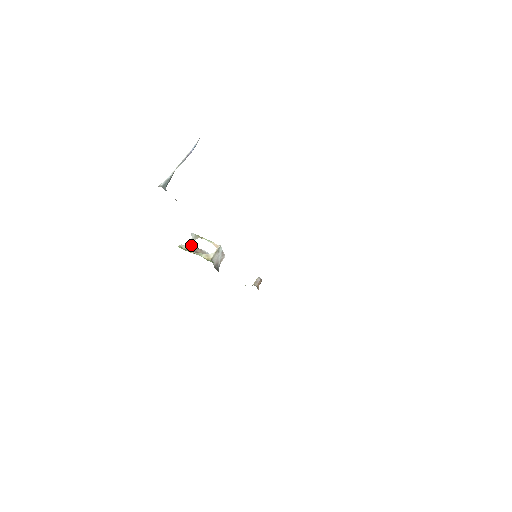
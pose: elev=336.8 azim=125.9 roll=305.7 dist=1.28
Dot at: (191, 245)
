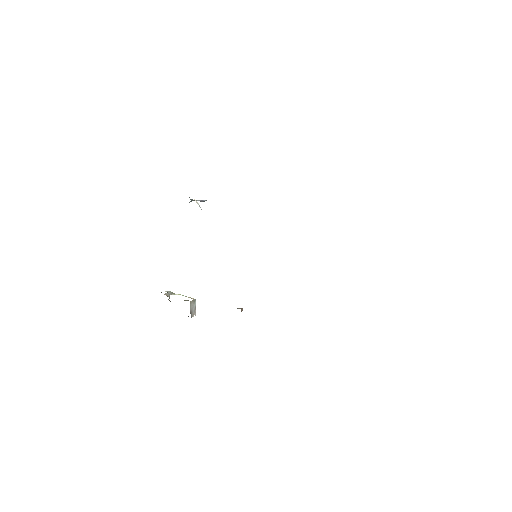
Dot at: (168, 295)
